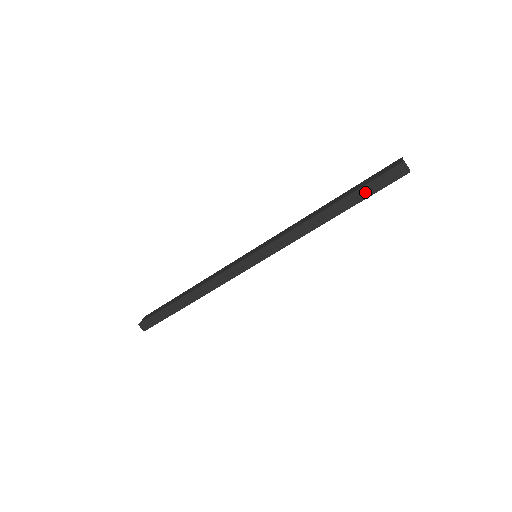
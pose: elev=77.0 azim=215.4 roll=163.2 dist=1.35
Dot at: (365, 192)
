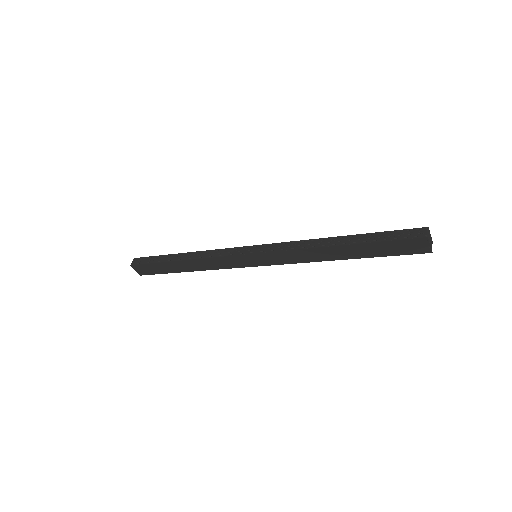
Dot at: (378, 238)
